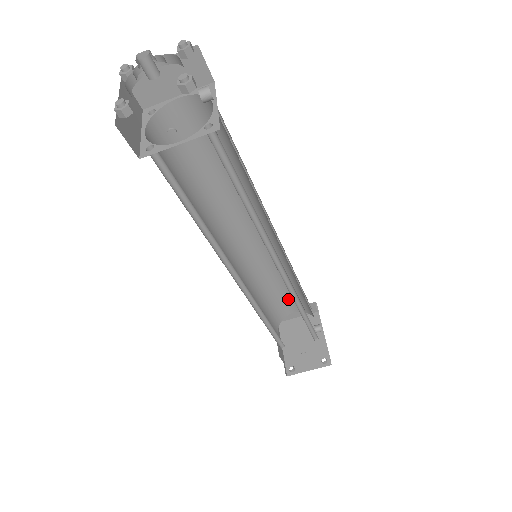
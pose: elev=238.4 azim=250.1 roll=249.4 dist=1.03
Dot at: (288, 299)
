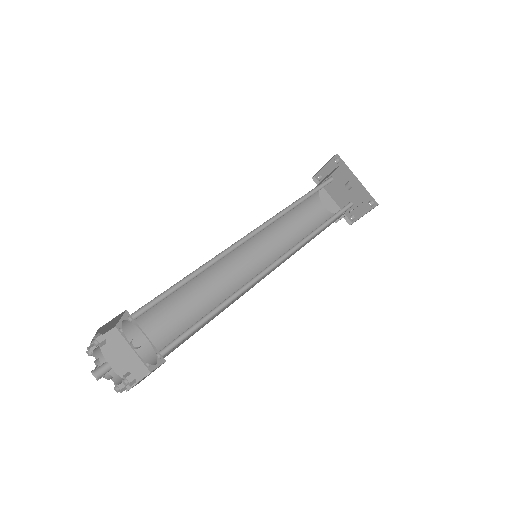
Dot at: occluded
